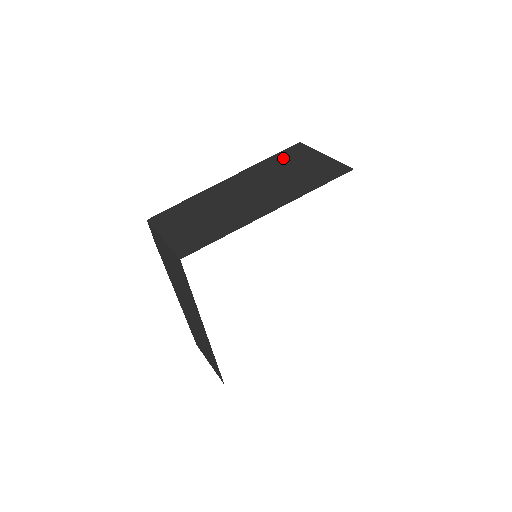
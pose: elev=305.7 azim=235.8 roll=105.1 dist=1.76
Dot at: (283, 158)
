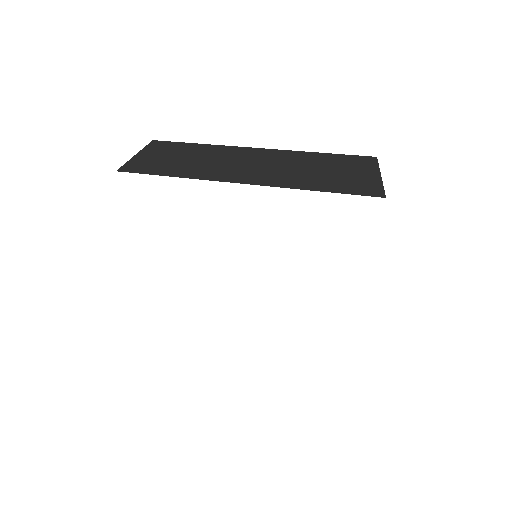
Dot at: (335, 158)
